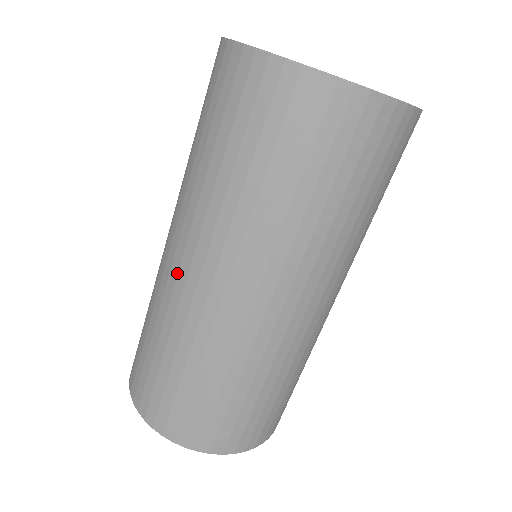
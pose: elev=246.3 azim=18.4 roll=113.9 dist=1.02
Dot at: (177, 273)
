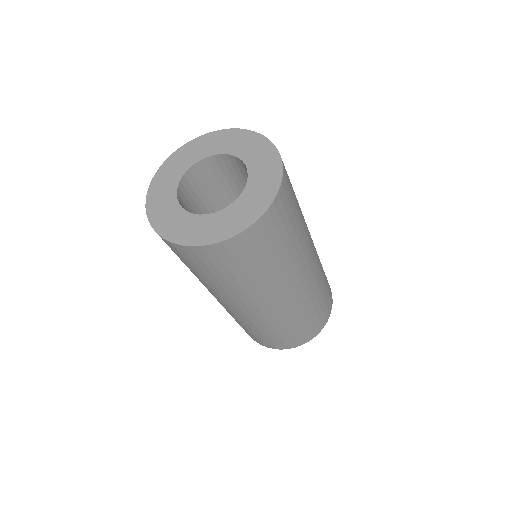
Dot at: (244, 313)
